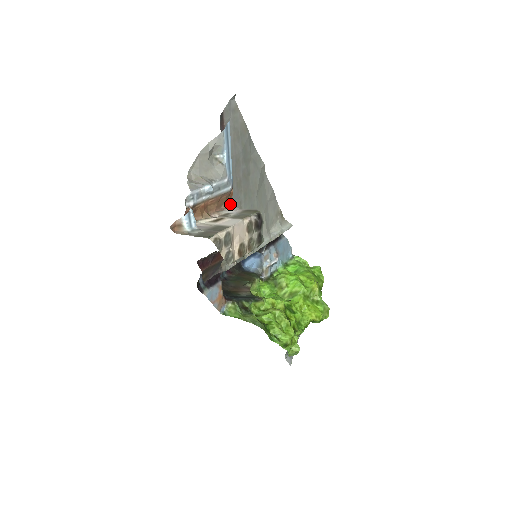
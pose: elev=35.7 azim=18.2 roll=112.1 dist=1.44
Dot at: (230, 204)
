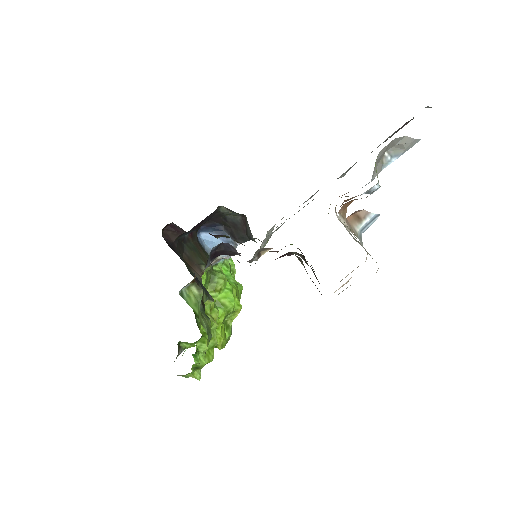
Dot at: occluded
